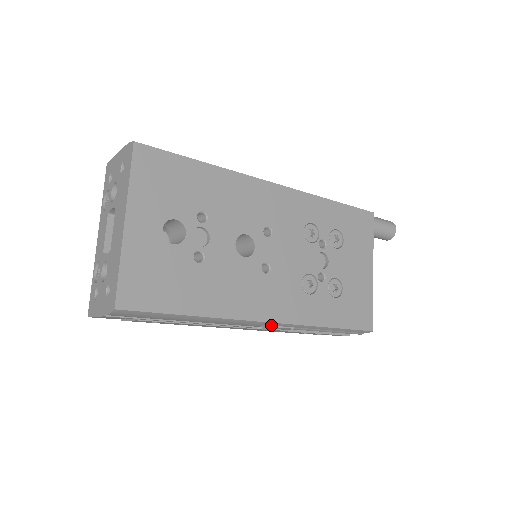
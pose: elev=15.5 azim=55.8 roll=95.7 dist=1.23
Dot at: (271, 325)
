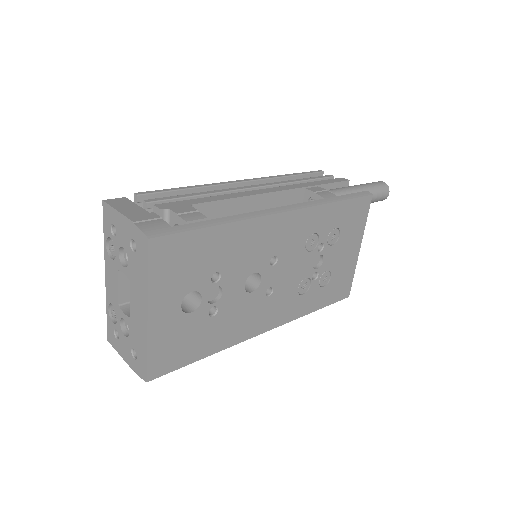
Dot at: occluded
